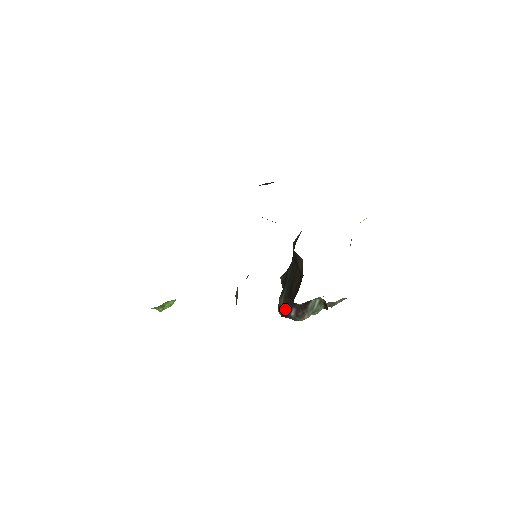
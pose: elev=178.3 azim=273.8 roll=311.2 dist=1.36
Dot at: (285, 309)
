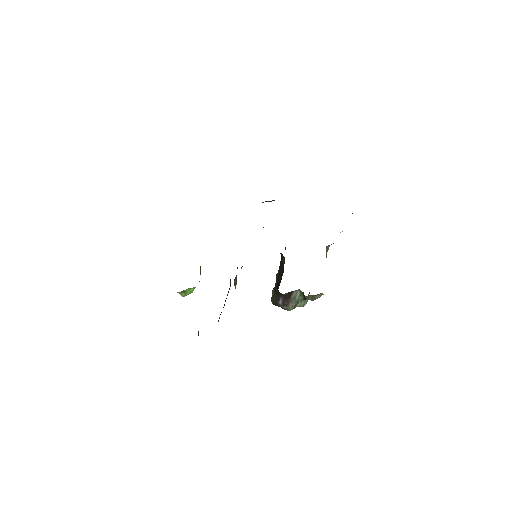
Dot at: (275, 298)
